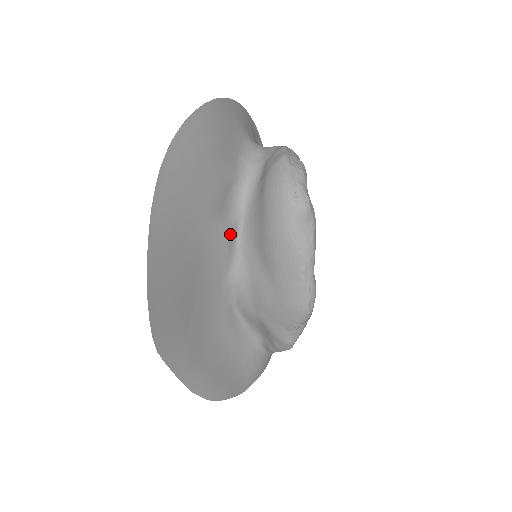
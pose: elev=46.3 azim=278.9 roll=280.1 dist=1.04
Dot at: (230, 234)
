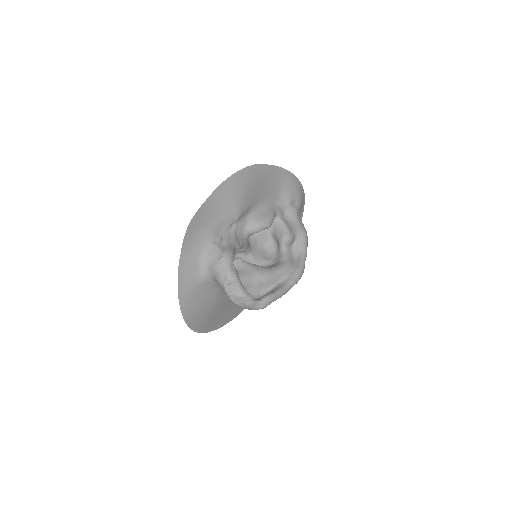
Dot at: occluded
